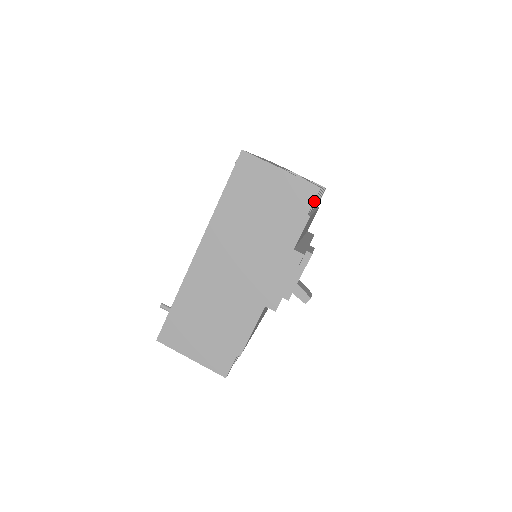
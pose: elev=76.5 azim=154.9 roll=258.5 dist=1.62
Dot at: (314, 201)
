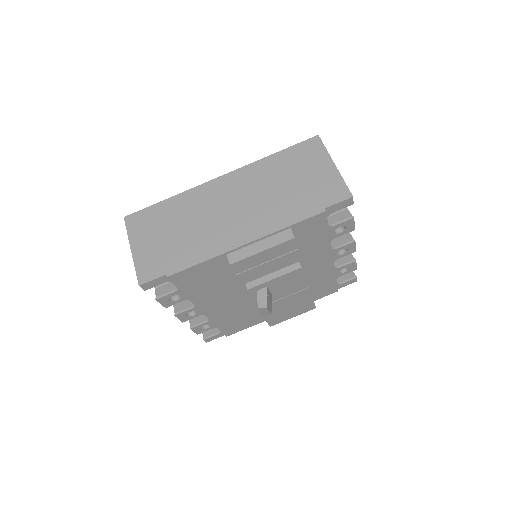
Dot at: (339, 207)
